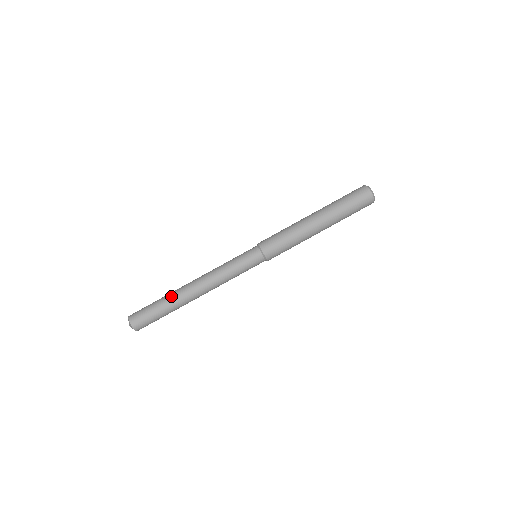
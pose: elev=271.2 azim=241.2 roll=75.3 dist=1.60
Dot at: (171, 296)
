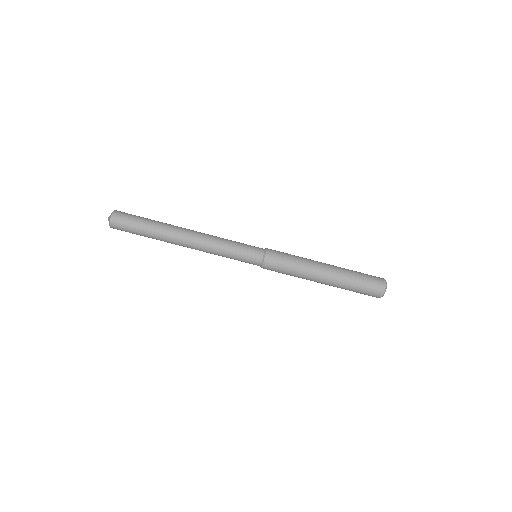
Dot at: (162, 229)
